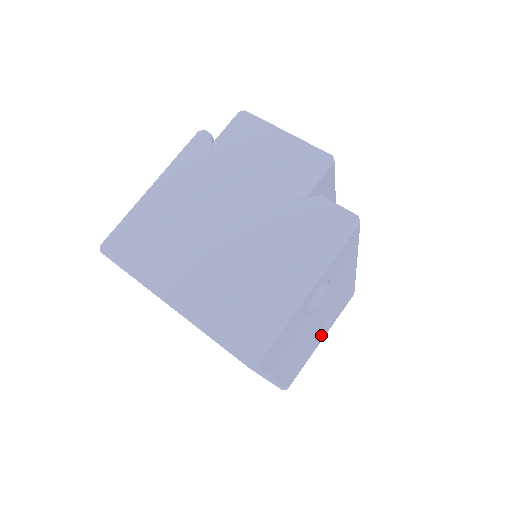
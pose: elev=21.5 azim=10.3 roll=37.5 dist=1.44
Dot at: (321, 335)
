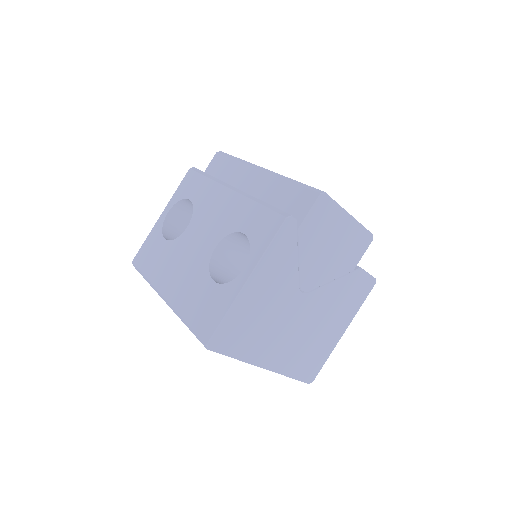
Dot at: occluded
